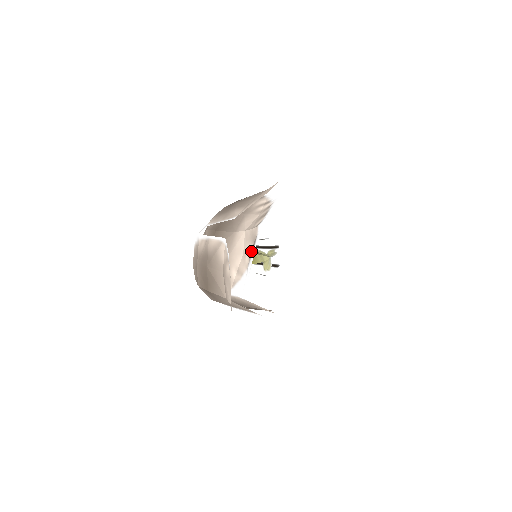
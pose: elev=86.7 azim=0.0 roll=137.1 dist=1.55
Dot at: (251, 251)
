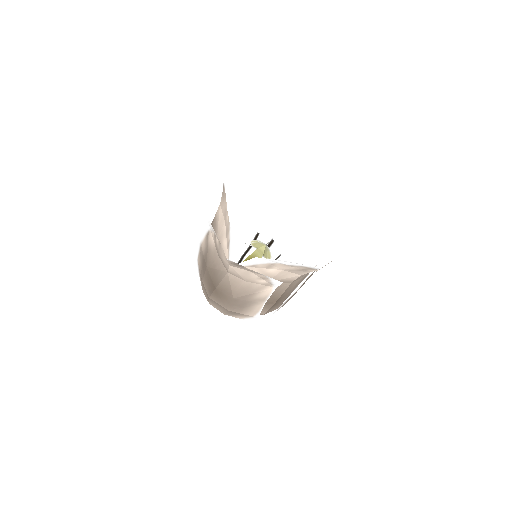
Dot at: (226, 206)
